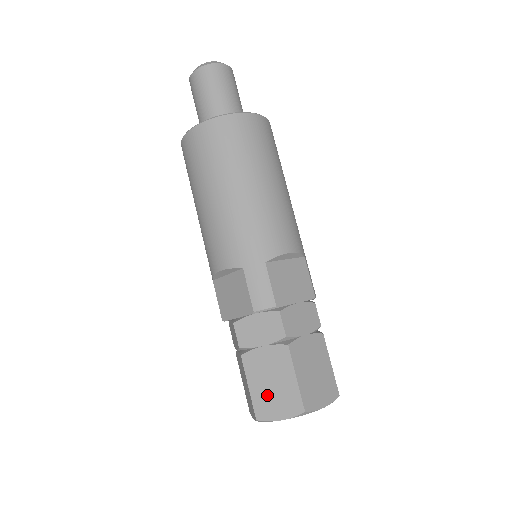
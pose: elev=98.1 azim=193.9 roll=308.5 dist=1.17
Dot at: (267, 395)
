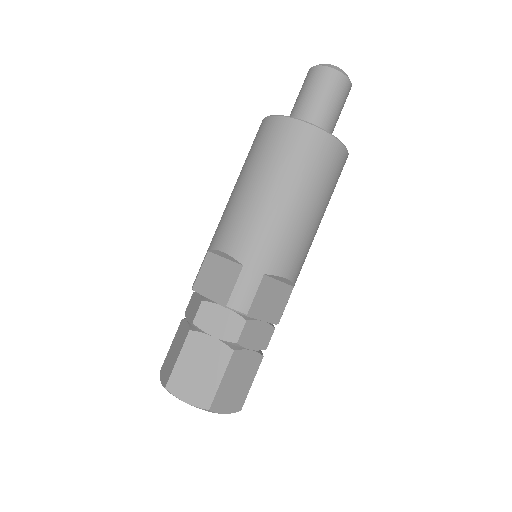
Dot at: (188, 376)
